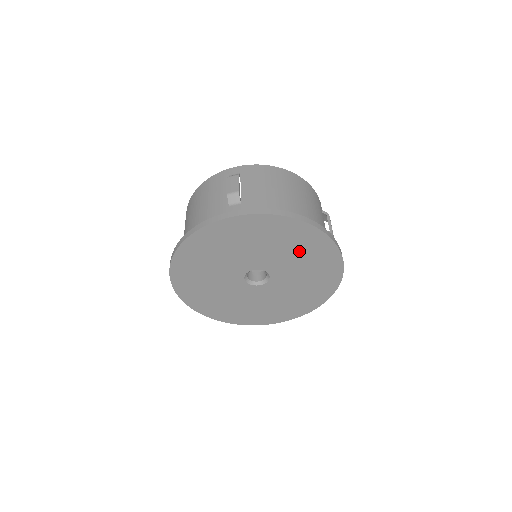
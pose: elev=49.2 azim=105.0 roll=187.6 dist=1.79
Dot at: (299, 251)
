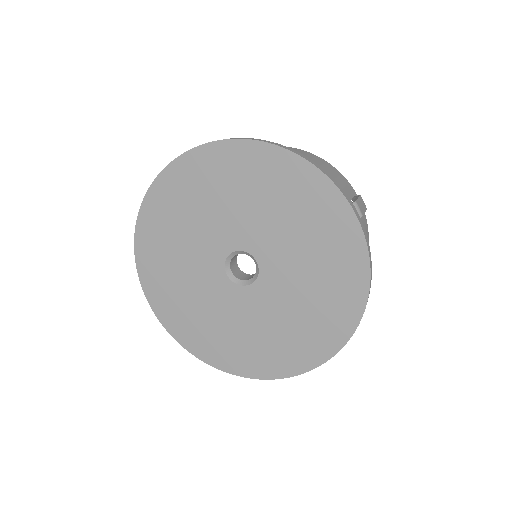
Dot at: (284, 205)
